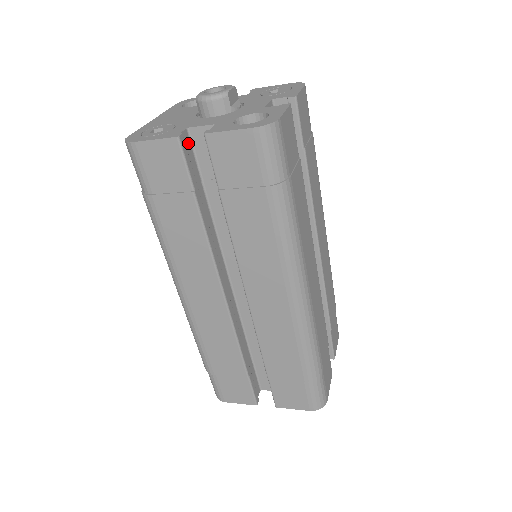
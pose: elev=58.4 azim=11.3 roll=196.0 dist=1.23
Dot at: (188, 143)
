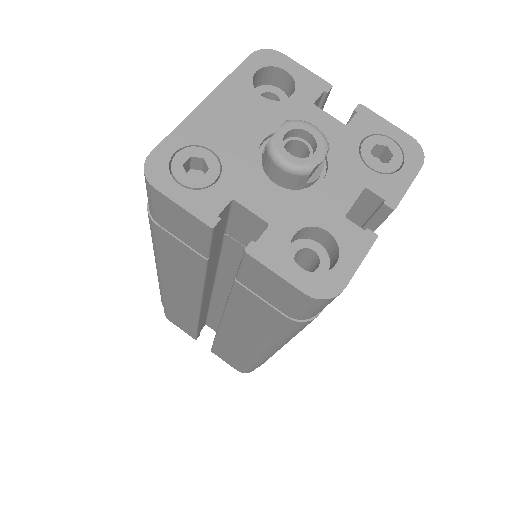
Dot at: (225, 213)
